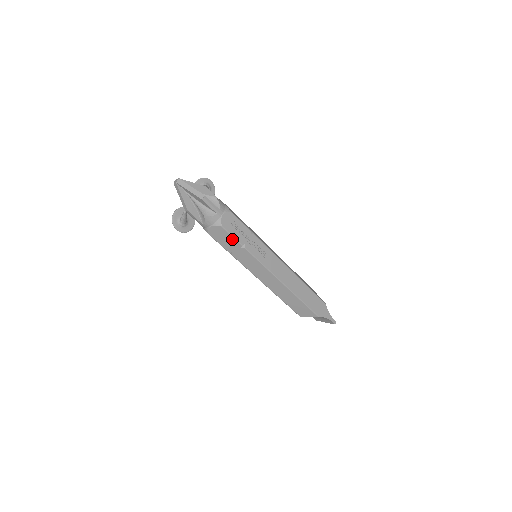
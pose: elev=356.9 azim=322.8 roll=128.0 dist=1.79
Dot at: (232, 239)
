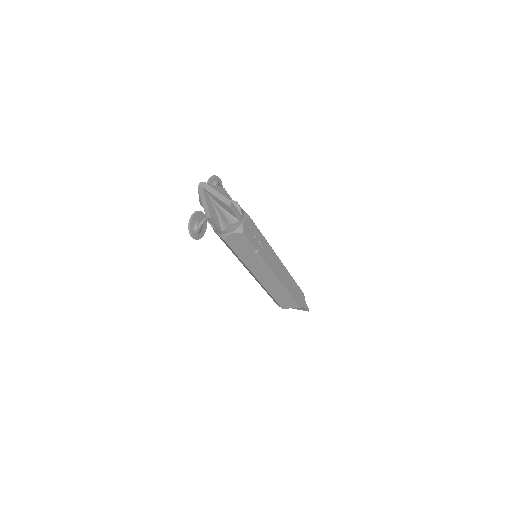
Dot at: (248, 245)
